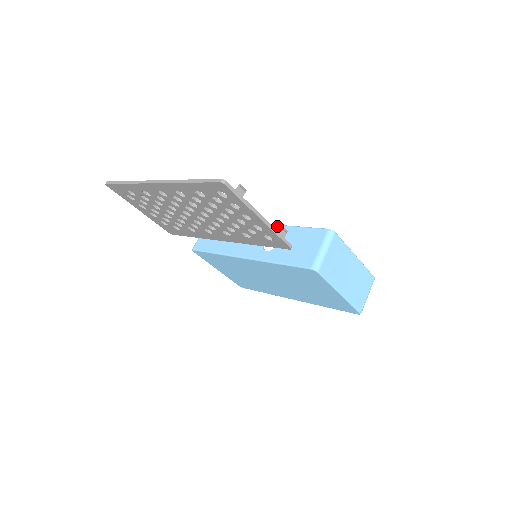
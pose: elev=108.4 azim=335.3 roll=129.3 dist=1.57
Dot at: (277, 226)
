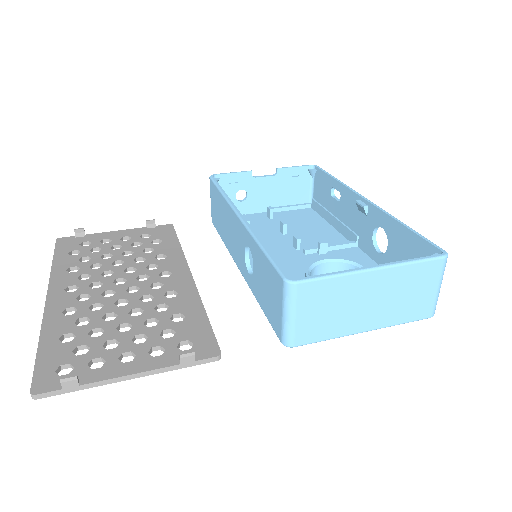
Dot at: (247, 233)
